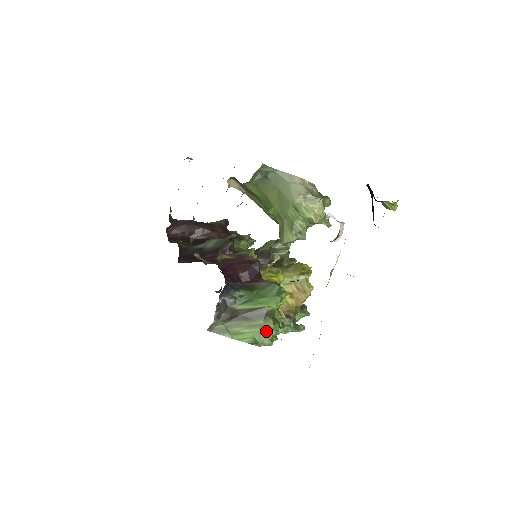
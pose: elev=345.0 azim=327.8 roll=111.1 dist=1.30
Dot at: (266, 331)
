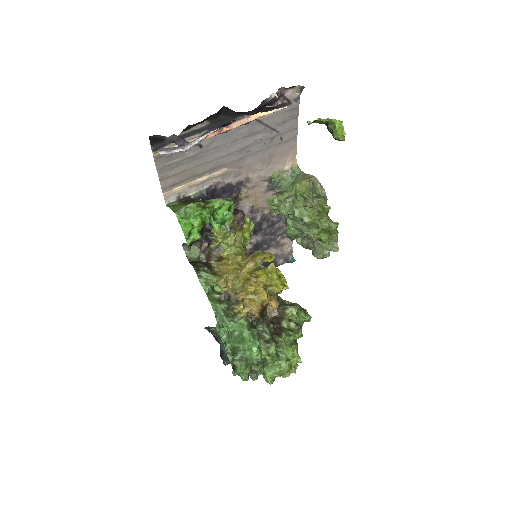
Dot at: (190, 204)
